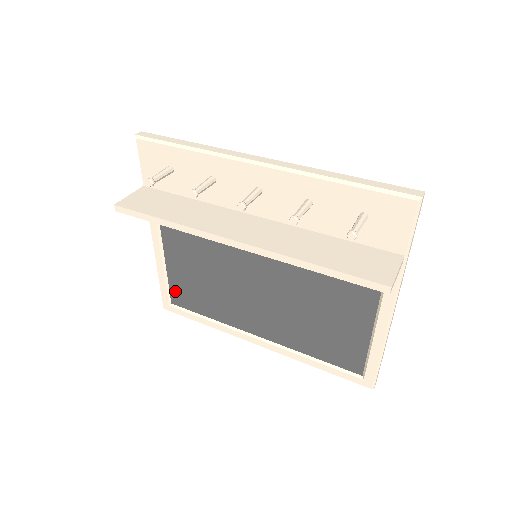
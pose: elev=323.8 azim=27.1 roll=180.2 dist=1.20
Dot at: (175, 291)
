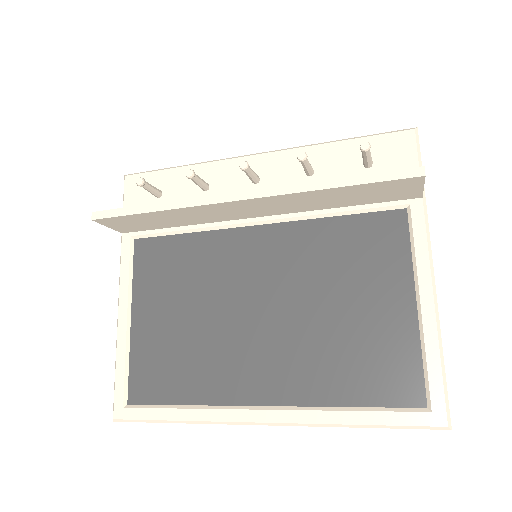
Dot at: (137, 376)
